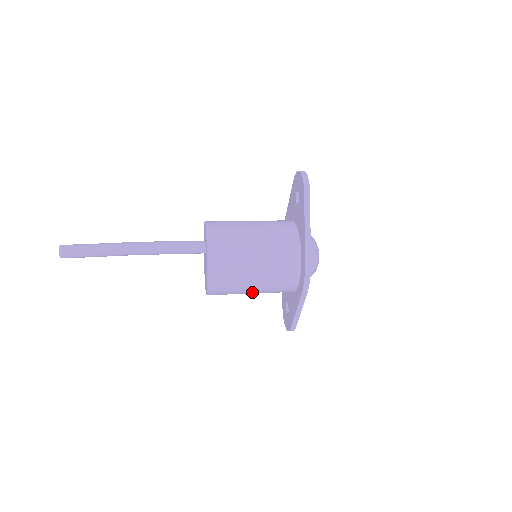
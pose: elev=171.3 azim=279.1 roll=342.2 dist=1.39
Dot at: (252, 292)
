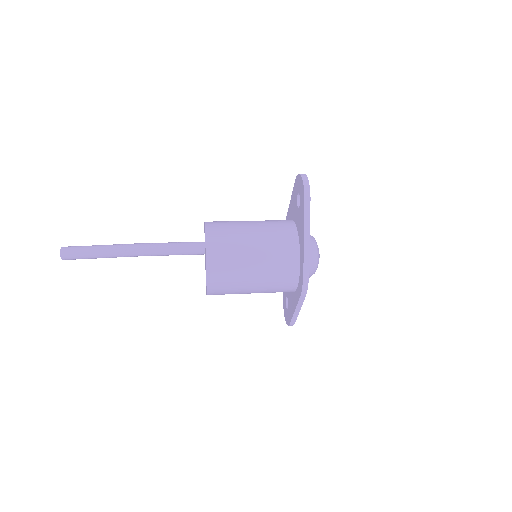
Dot at: occluded
